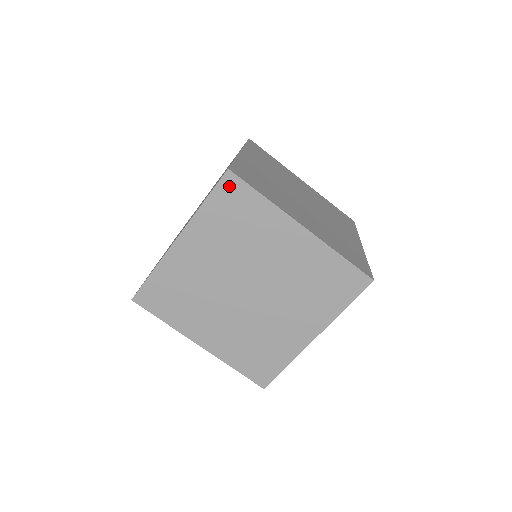
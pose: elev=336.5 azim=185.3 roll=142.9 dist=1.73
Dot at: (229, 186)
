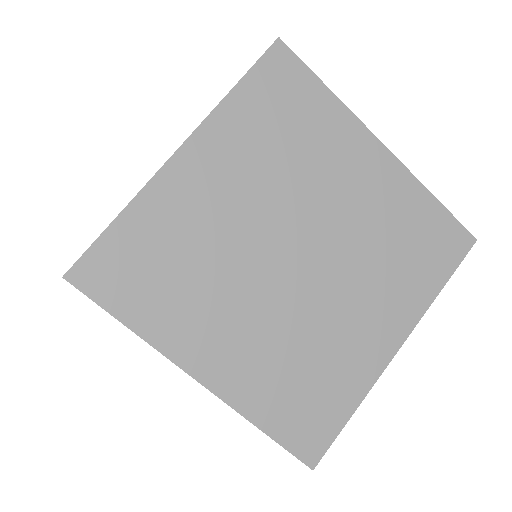
Dot at: (278, 65)
